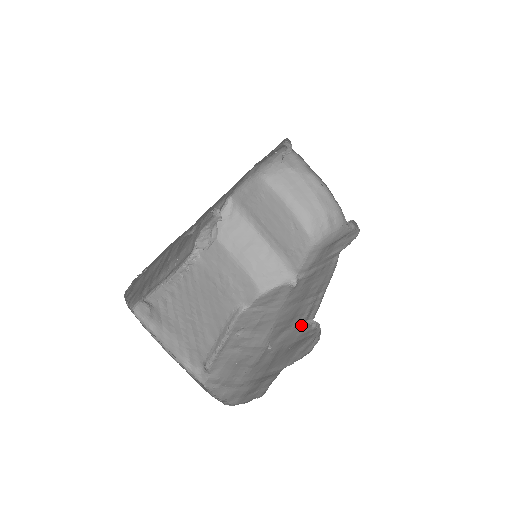
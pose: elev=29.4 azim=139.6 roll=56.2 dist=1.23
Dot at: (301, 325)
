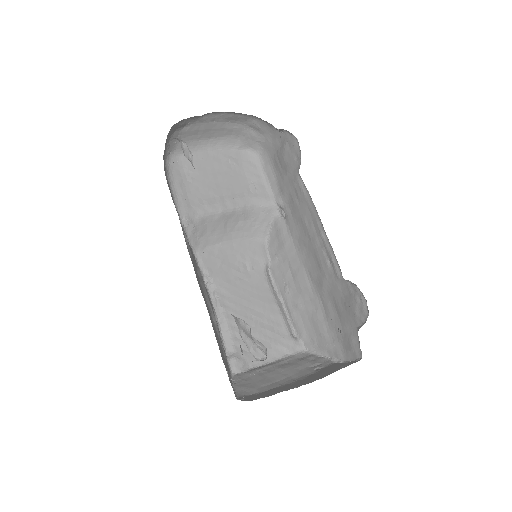
Dot at: occluded
